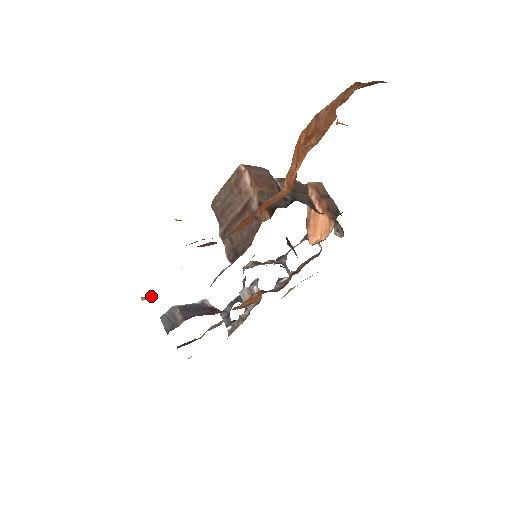
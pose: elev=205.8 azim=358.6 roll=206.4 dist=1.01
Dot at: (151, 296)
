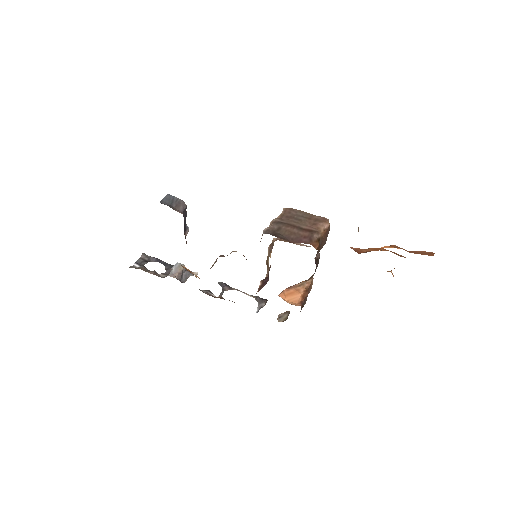
Dot at: occluded
